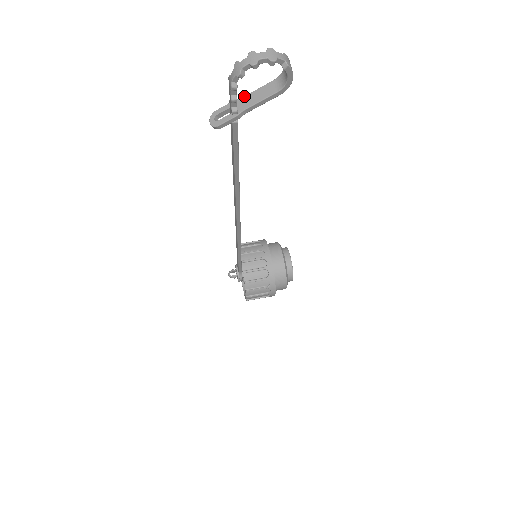
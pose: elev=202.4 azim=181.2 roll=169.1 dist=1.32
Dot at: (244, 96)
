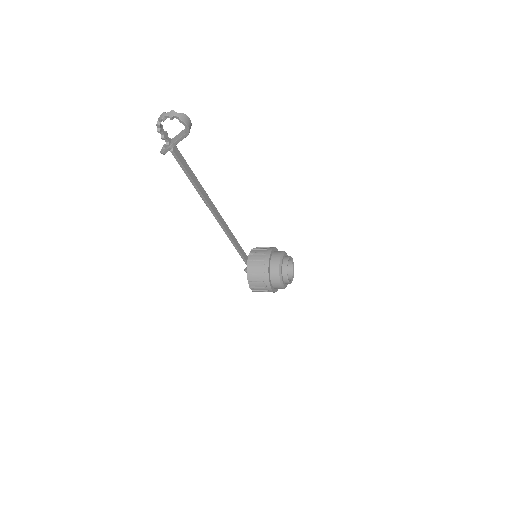
Dot at: (175, 136)
